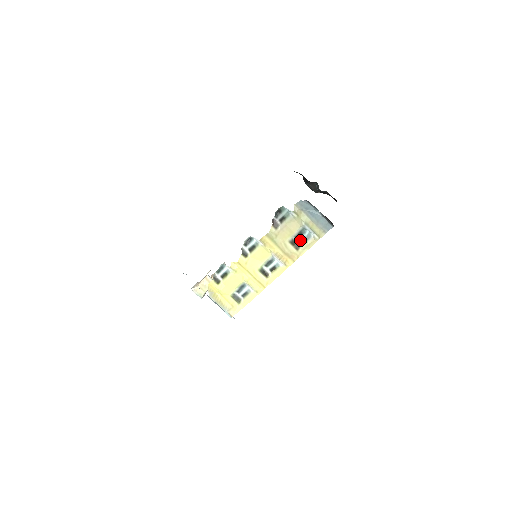
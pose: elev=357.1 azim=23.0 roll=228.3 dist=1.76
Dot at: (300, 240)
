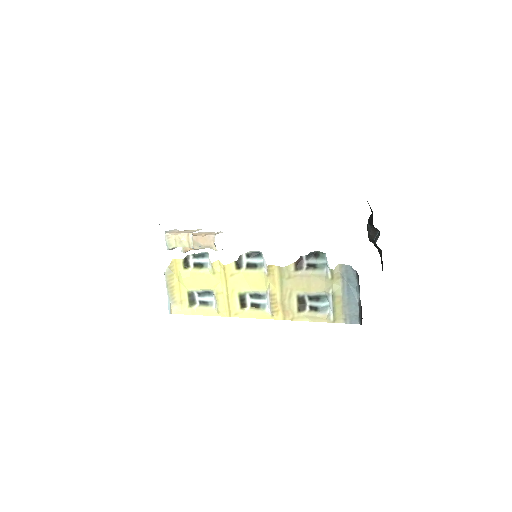
Dot at: (311, 304)
